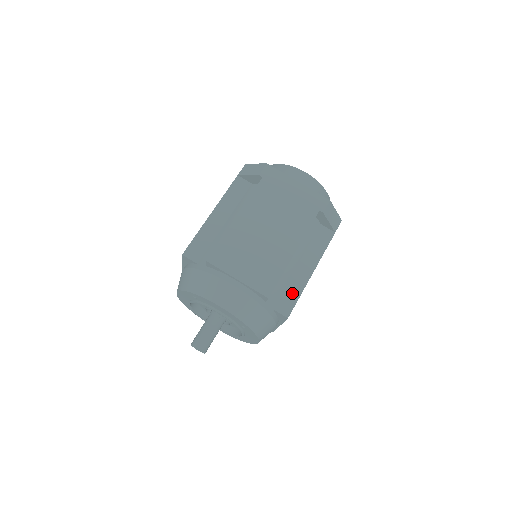
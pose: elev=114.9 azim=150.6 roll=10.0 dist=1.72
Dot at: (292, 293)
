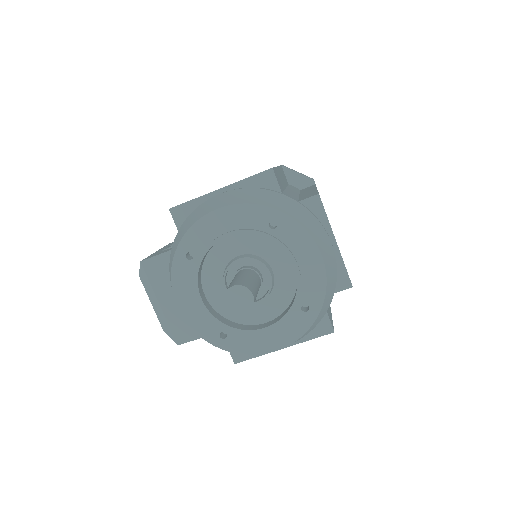
Dot at: occluded
